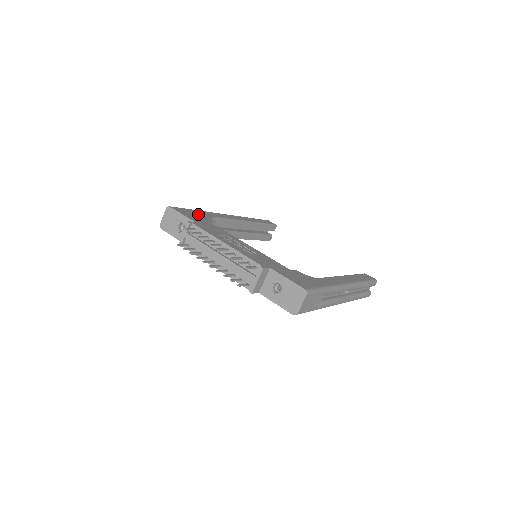
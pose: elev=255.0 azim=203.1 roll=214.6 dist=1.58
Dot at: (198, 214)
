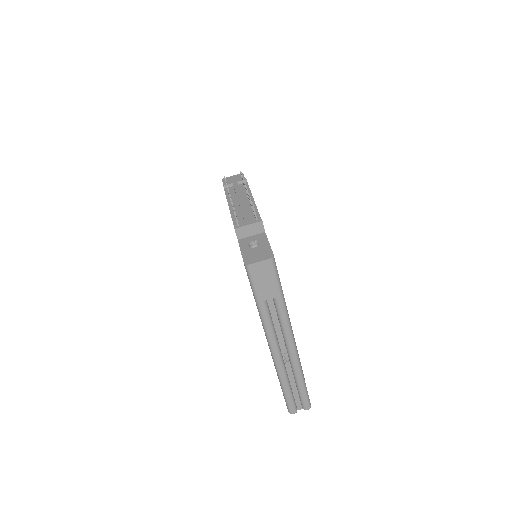
Dot at: occluded
